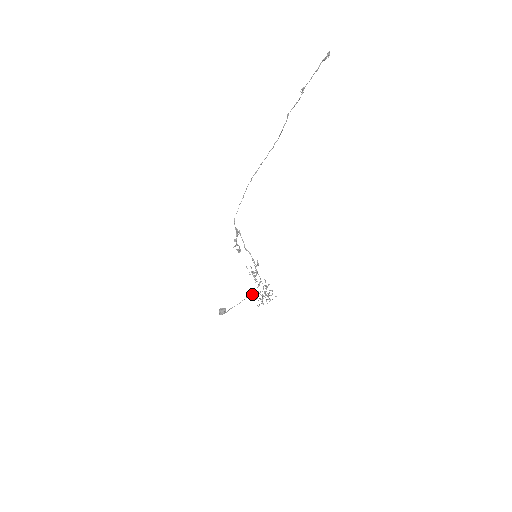
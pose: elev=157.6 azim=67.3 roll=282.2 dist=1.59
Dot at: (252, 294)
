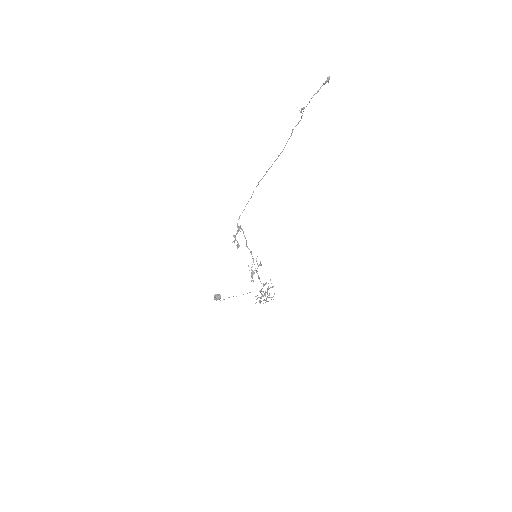
Dot at: occluded
